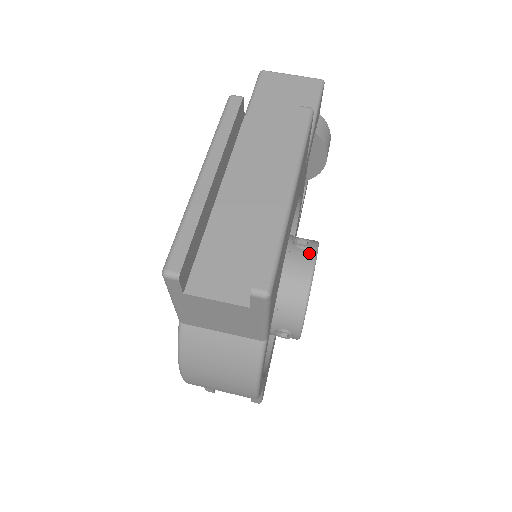
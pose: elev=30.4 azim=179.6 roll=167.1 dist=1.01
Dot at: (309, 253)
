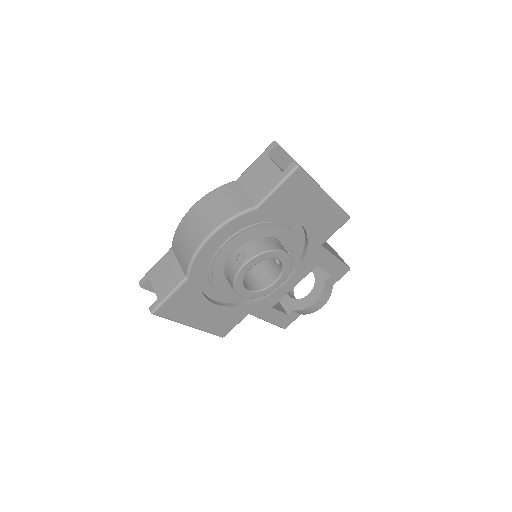
Dot at: occluded
